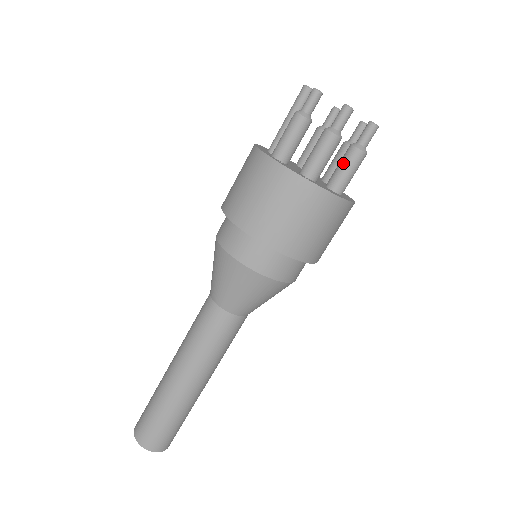
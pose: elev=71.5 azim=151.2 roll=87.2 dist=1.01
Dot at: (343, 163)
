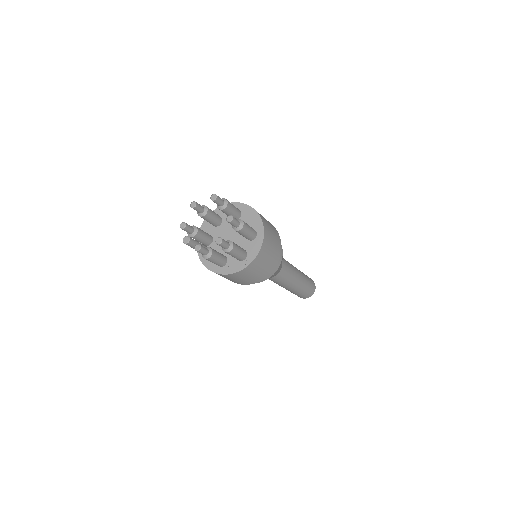
Dot at: (242, 235)
